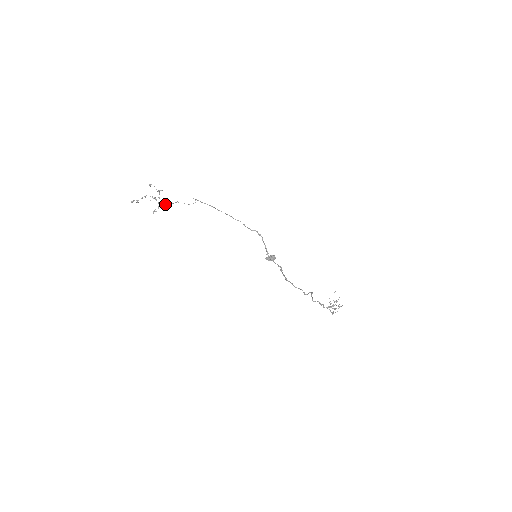
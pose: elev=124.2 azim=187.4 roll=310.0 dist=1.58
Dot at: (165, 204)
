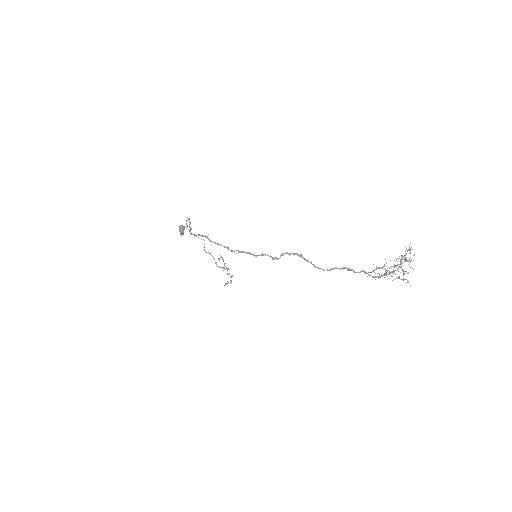
Dot at: (216, 265)
